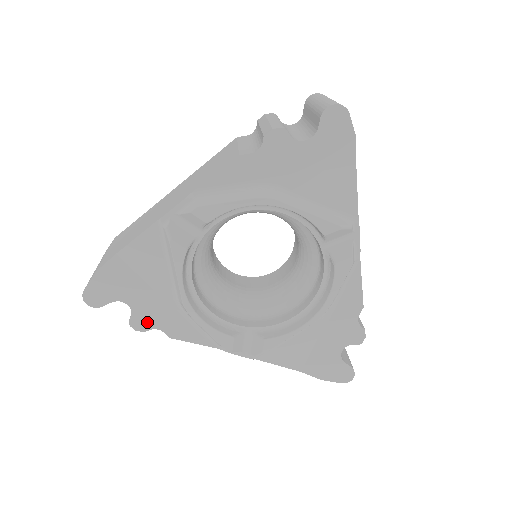
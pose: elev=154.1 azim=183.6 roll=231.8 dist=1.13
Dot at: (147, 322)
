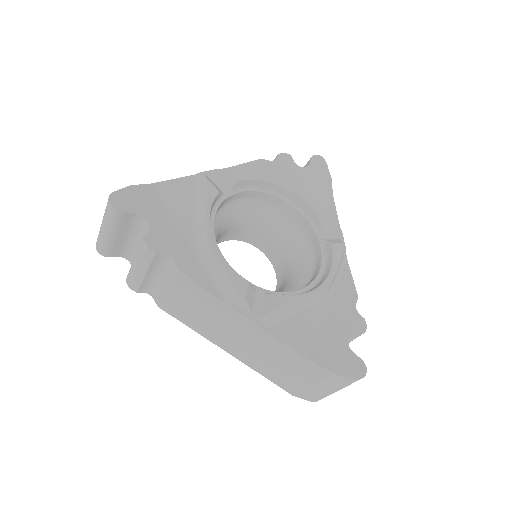
Dot at: (161, 245)
